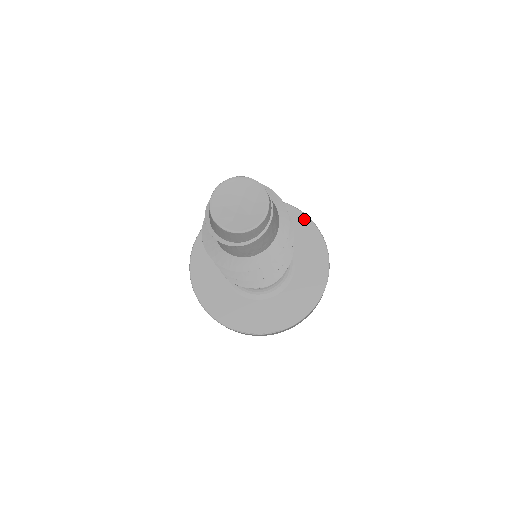
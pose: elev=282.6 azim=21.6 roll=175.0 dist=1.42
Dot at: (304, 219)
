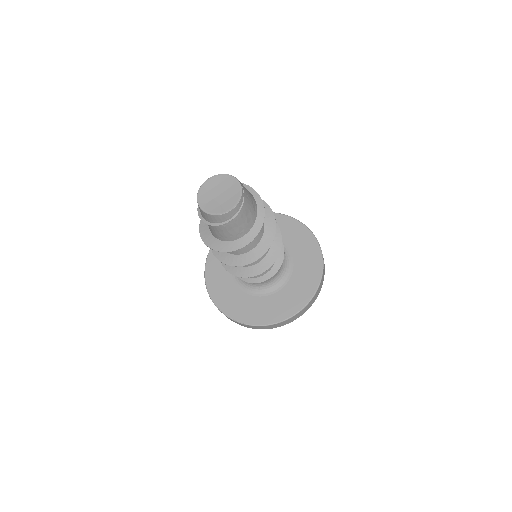
Dot at: (318, 253)
